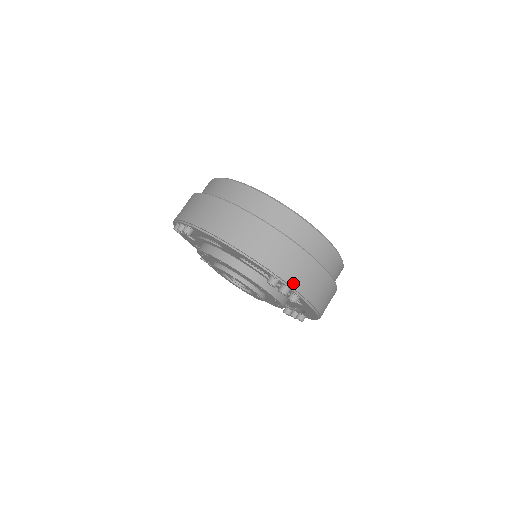
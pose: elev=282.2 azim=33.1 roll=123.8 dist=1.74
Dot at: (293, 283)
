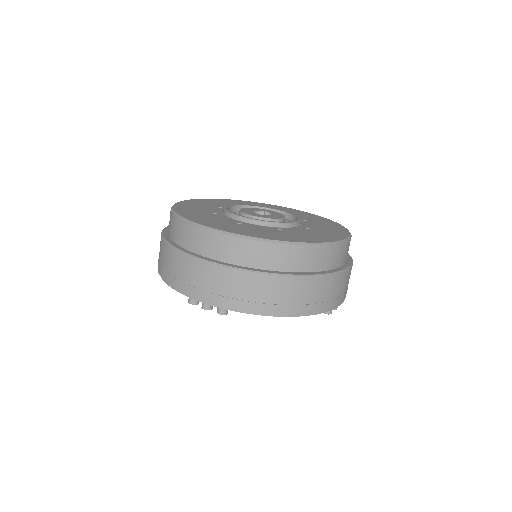
Dot at: (343, 299)
